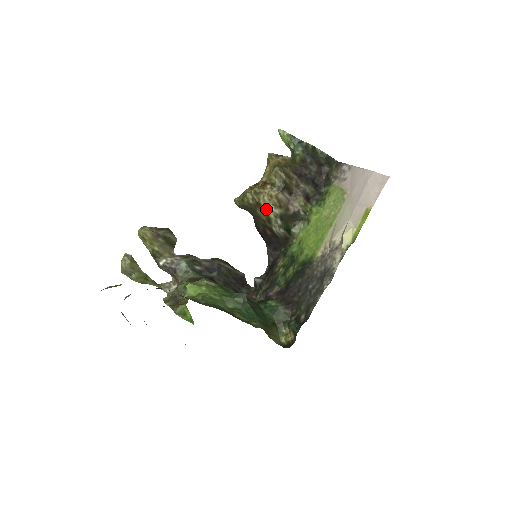
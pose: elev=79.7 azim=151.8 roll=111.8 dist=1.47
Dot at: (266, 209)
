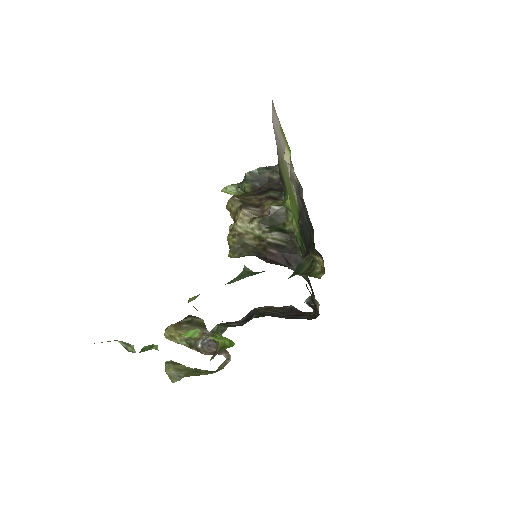
Dot at: (249, 233)
